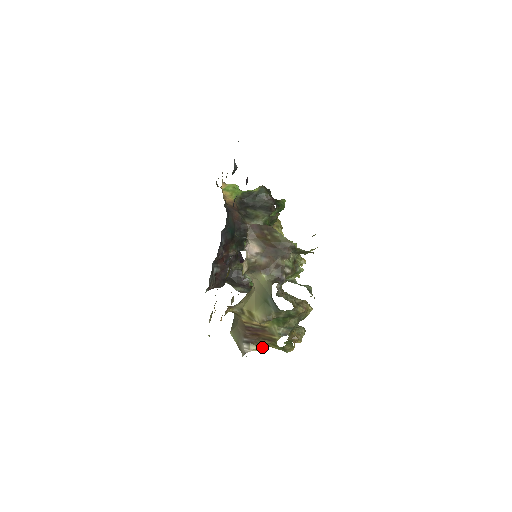
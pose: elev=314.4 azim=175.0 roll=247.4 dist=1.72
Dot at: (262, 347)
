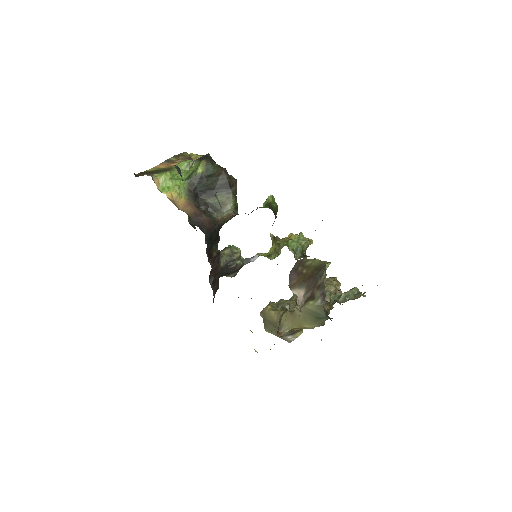
Dot at: occluded
